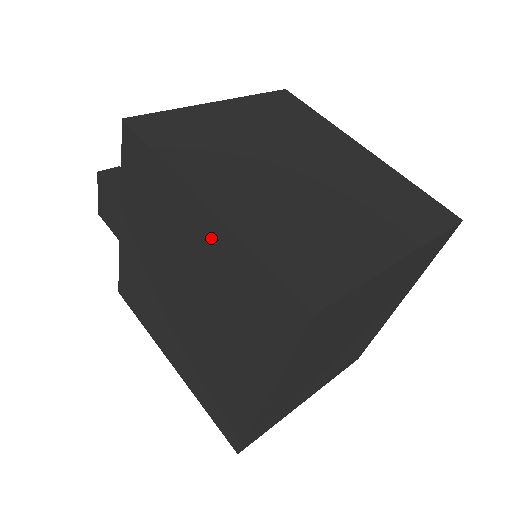
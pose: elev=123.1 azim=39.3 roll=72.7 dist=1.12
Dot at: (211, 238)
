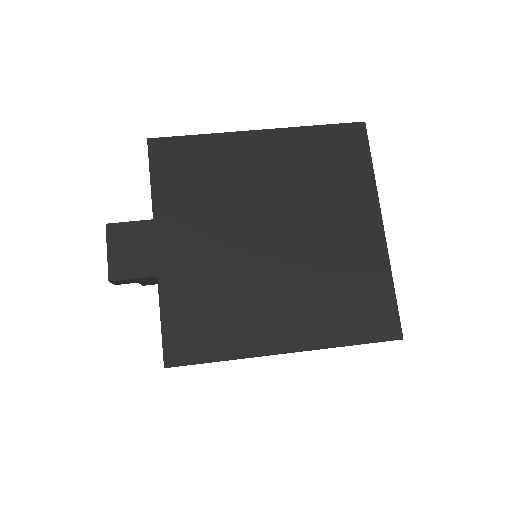
Dot at: (276, 149)
